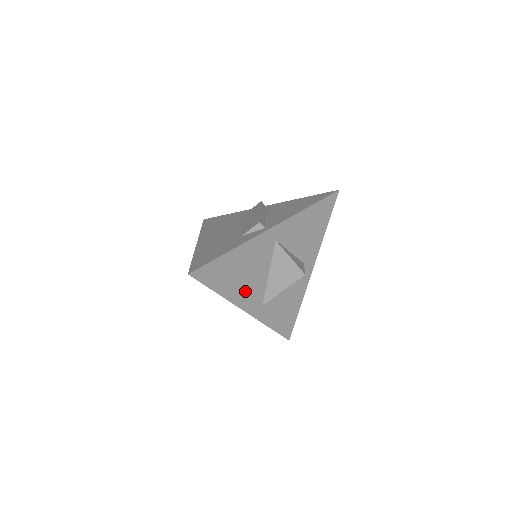
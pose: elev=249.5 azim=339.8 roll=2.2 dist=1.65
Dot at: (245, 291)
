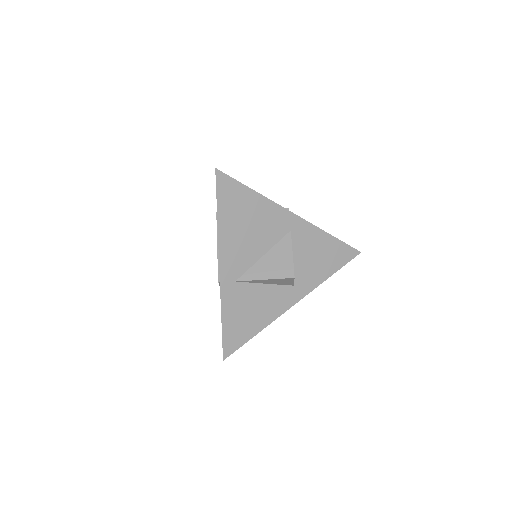
Dot at: (236, 246)
